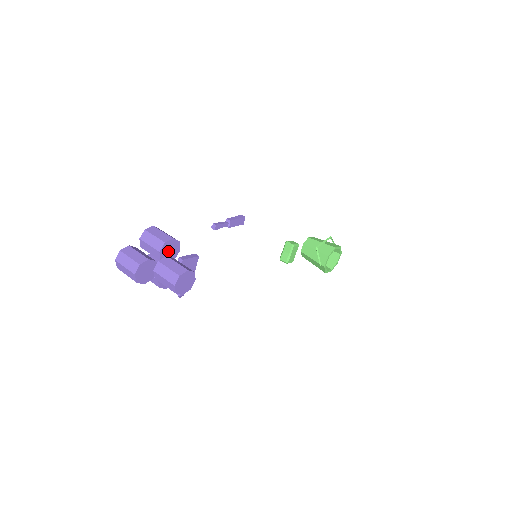
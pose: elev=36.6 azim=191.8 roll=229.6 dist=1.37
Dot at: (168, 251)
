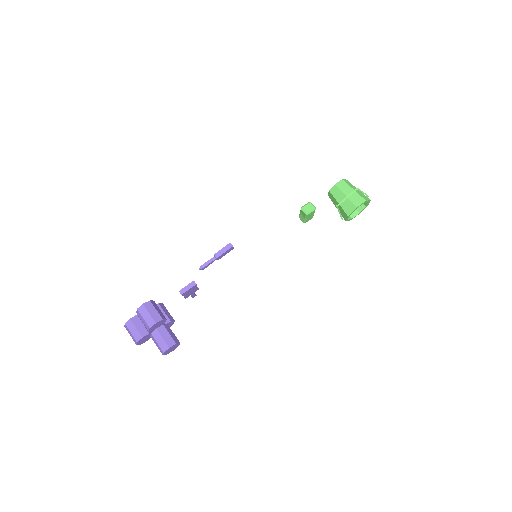
Dot at: (156, 326)
